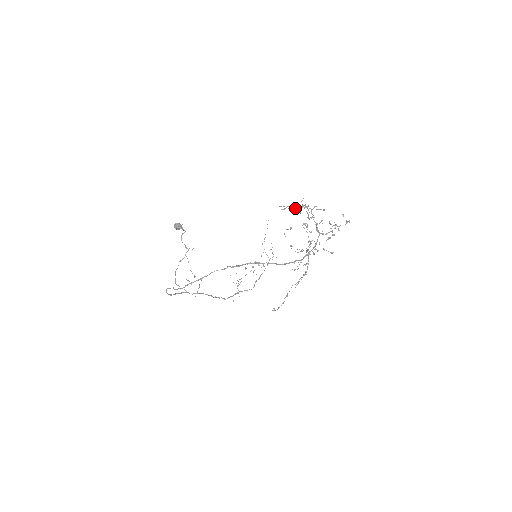
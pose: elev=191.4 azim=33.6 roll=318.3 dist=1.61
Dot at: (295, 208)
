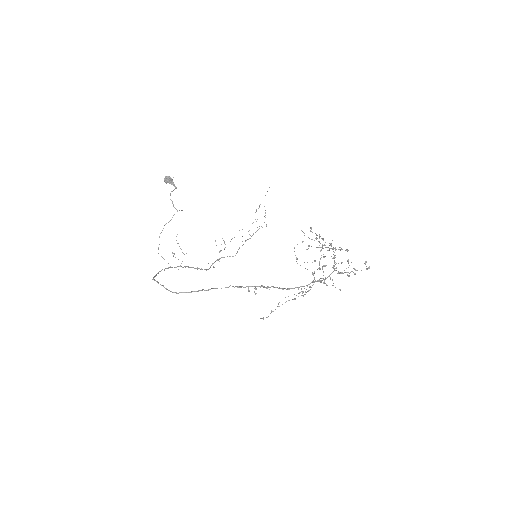
Dot at: (317, 235)
